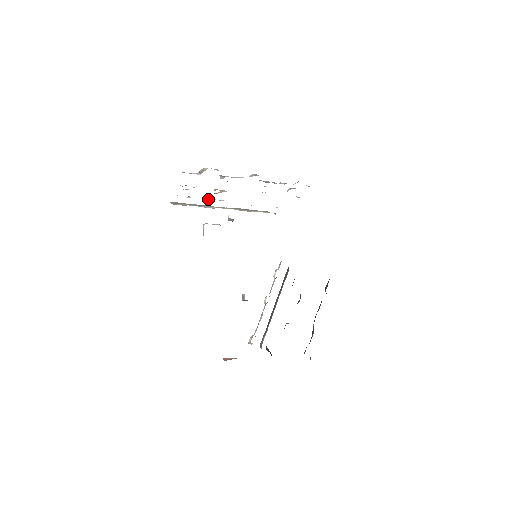
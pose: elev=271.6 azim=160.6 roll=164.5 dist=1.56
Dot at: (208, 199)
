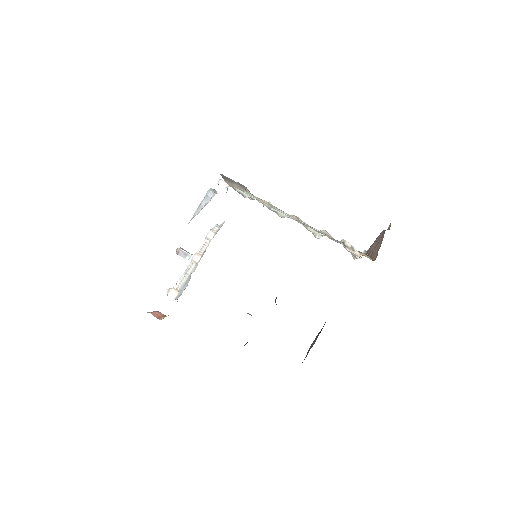
Dot at: occluded
